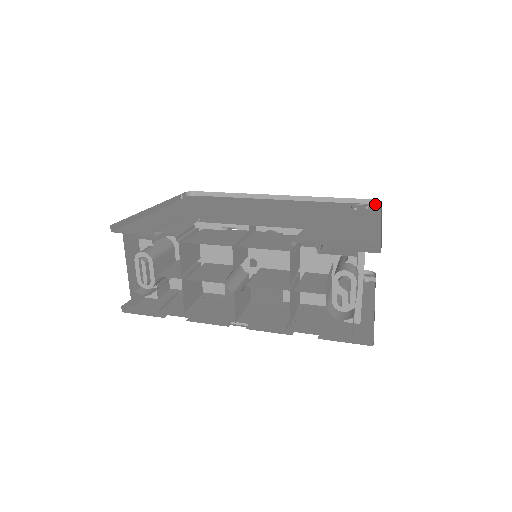
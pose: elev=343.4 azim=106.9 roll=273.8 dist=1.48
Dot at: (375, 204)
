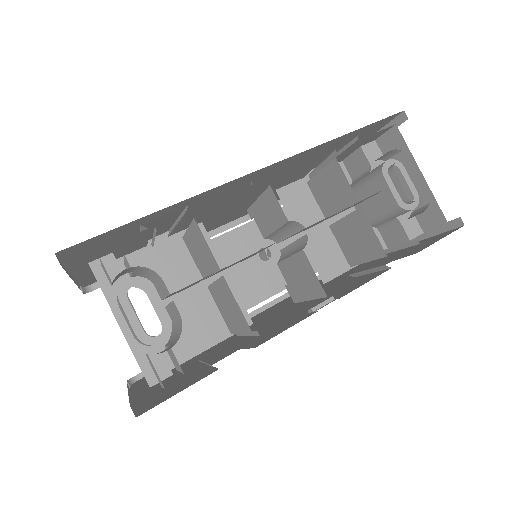
Dot at: occluded
